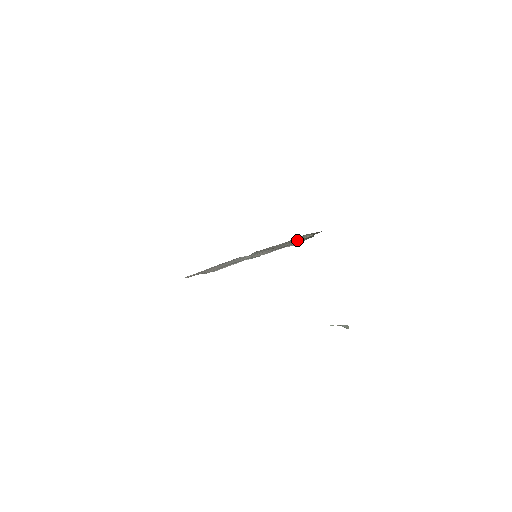
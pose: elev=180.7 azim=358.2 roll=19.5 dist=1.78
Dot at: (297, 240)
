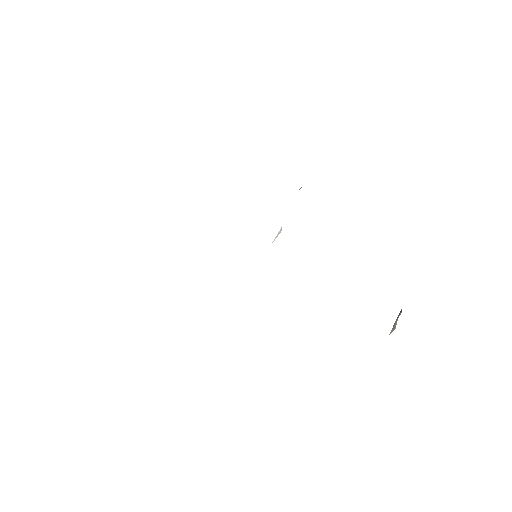
Dot at: occluded
